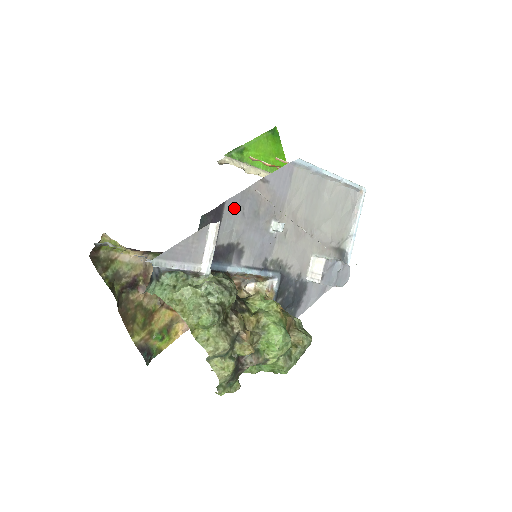
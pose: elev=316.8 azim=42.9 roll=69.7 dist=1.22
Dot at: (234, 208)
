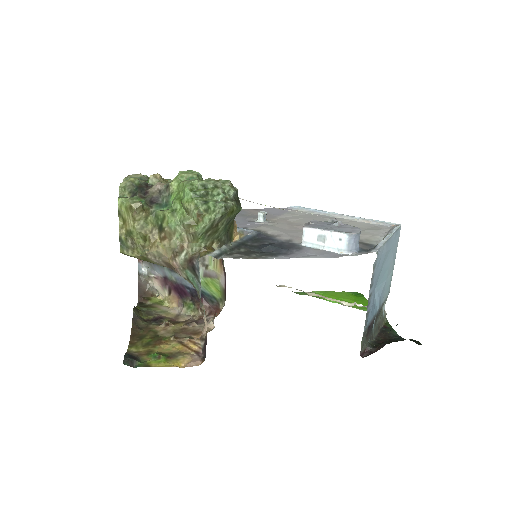
Dot at: occluded
